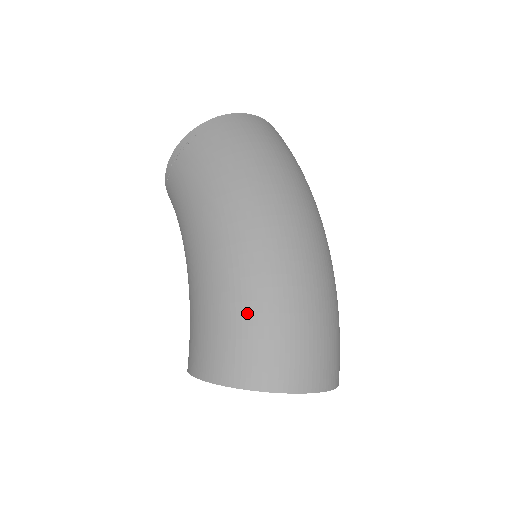
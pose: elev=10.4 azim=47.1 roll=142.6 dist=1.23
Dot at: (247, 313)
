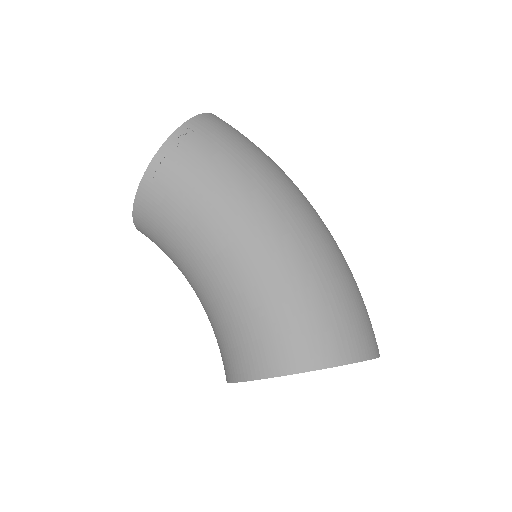
Dot at: (335, 290)
